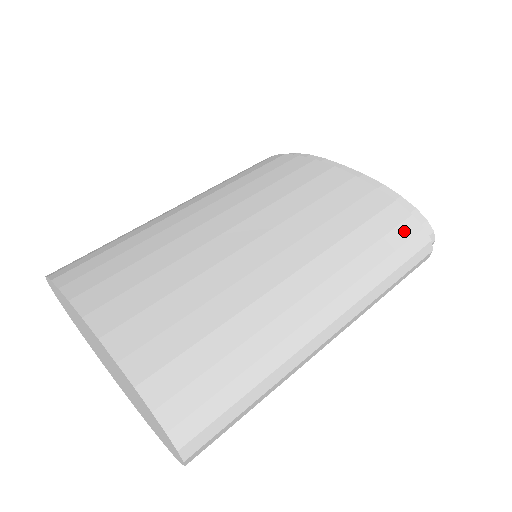
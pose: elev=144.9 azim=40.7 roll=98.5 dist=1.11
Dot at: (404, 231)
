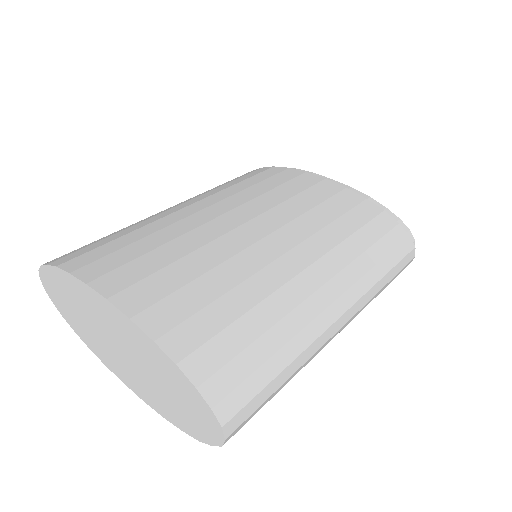
Dot at: (394, 237)
